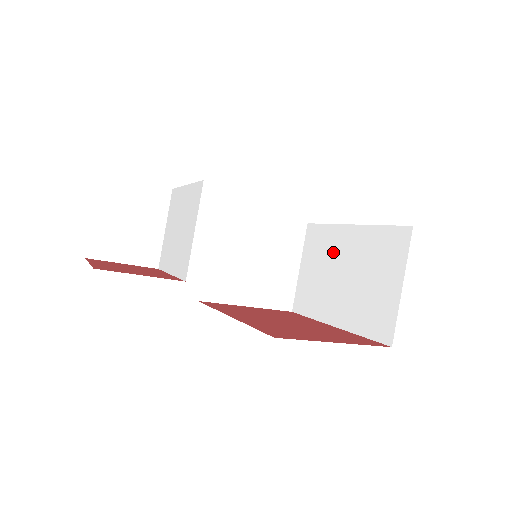
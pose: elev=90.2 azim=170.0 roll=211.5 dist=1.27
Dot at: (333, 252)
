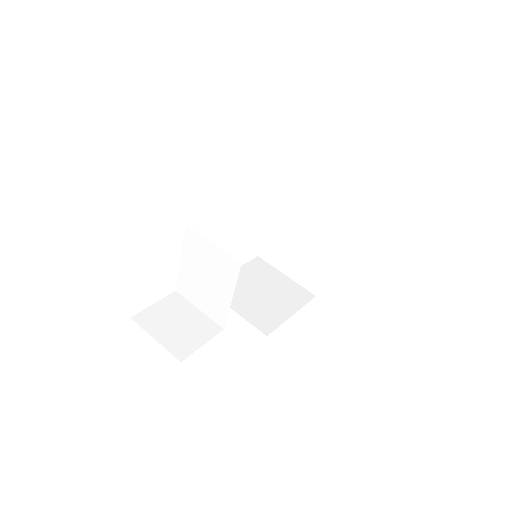
Dot at: (285, 235)
